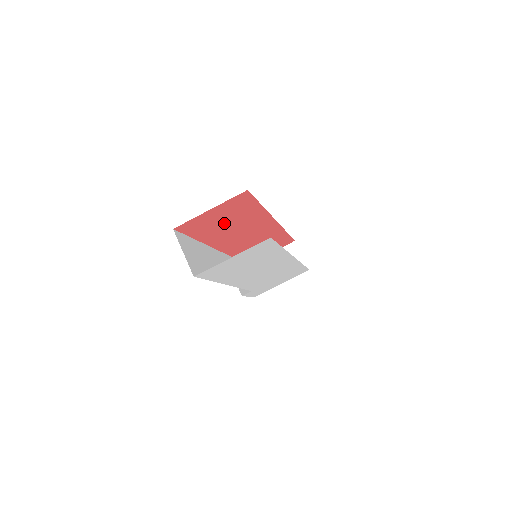
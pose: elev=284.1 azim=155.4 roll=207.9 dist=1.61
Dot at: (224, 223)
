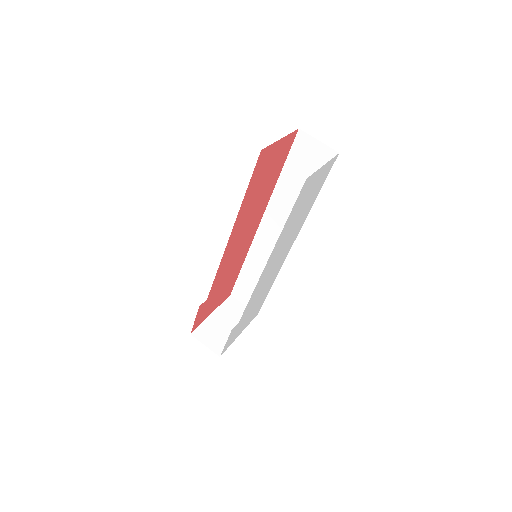
Dot at: (262, 183)
